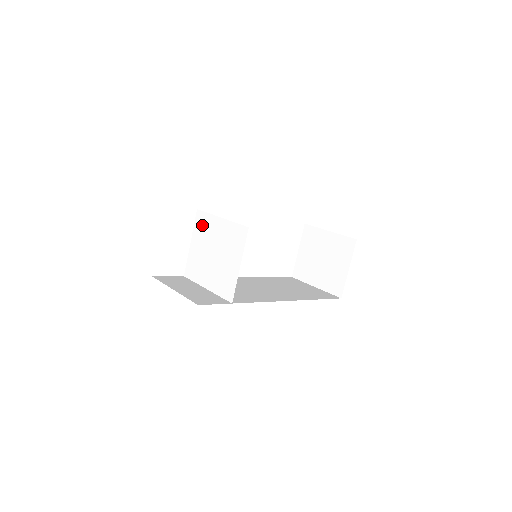
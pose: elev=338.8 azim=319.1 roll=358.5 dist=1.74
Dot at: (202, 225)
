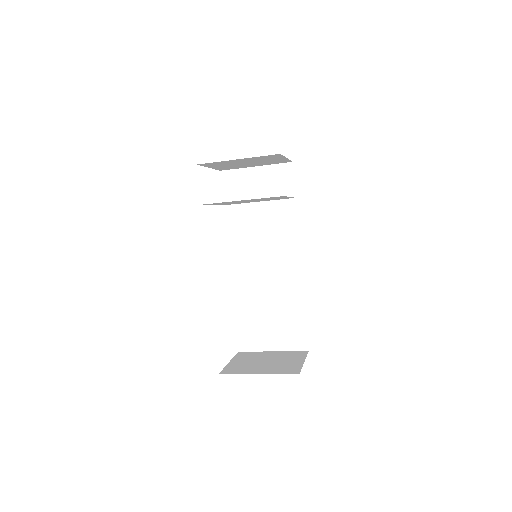
Dot at: occluded
